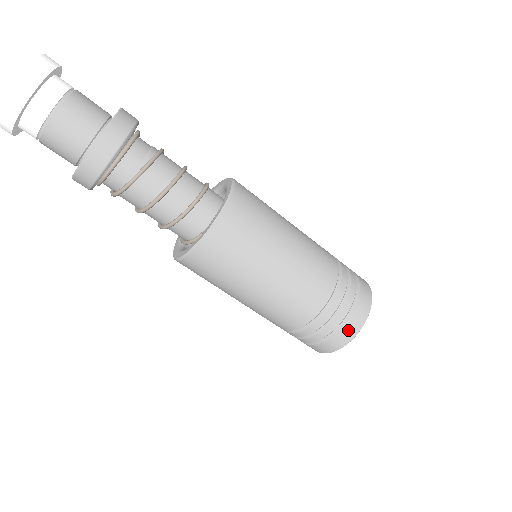
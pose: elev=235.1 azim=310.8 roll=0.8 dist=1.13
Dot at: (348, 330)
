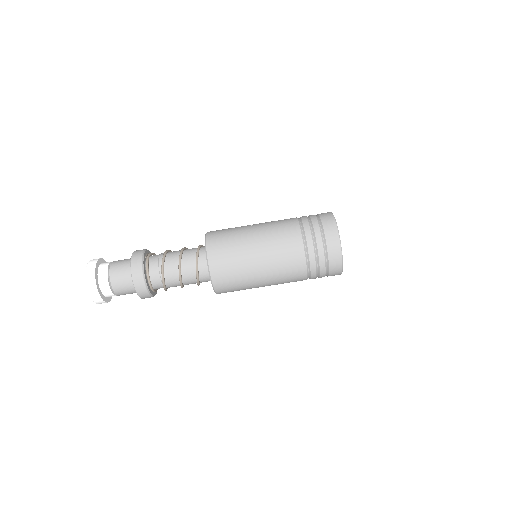
Dot at: (334, 267)
